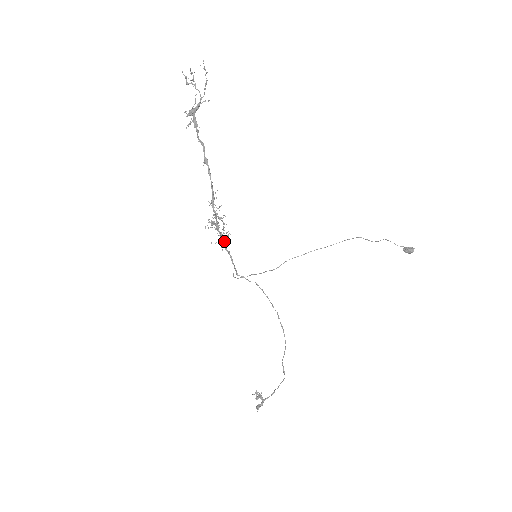
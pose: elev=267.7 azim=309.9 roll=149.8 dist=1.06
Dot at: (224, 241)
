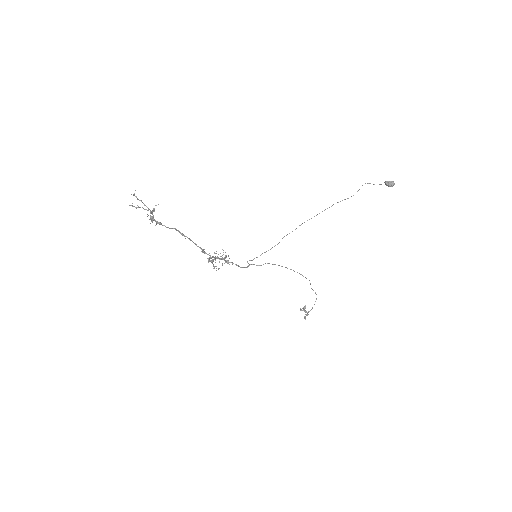
Dot at: (227, 263)
